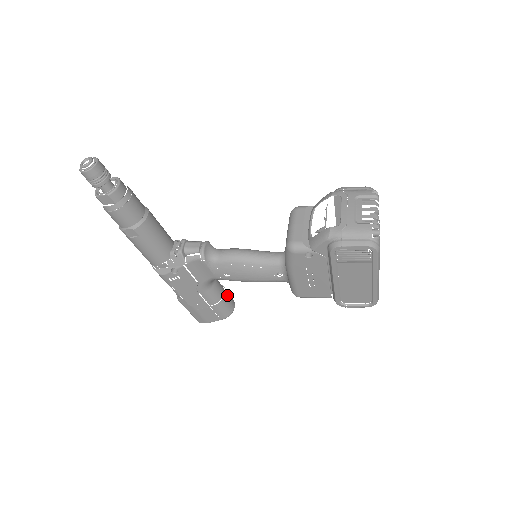
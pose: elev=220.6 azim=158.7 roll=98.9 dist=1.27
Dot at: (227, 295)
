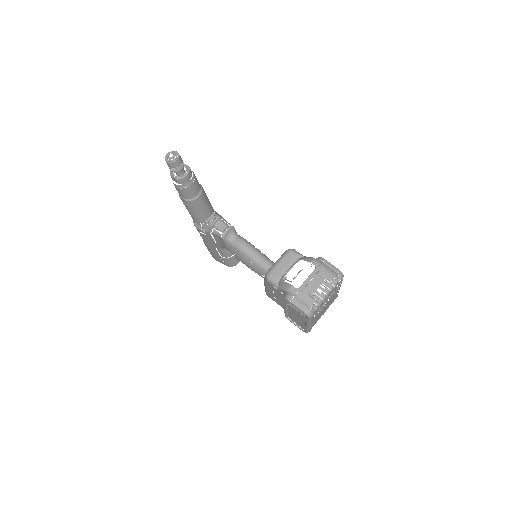
Dot at: occluded
